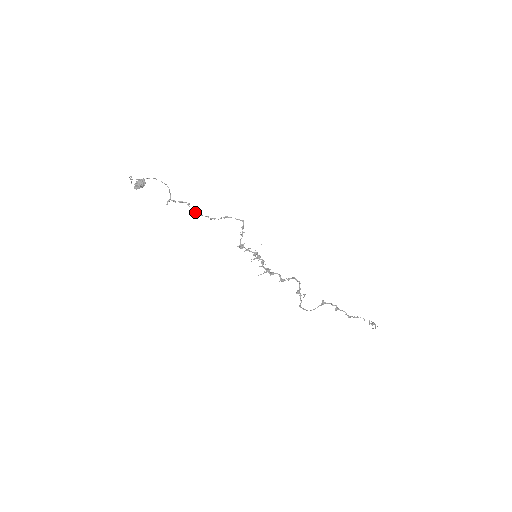
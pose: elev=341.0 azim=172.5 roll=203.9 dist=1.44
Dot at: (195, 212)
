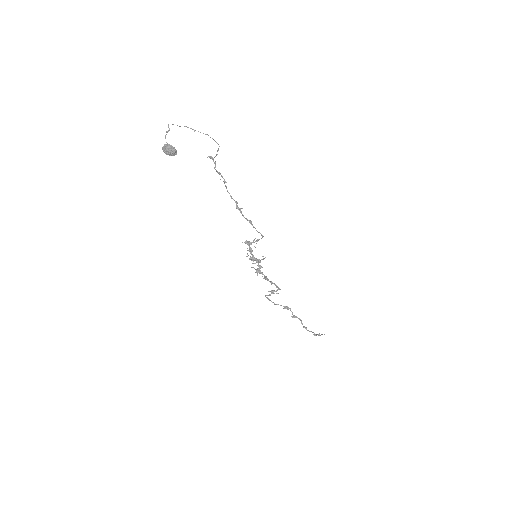
Dot at: (227, 190)
